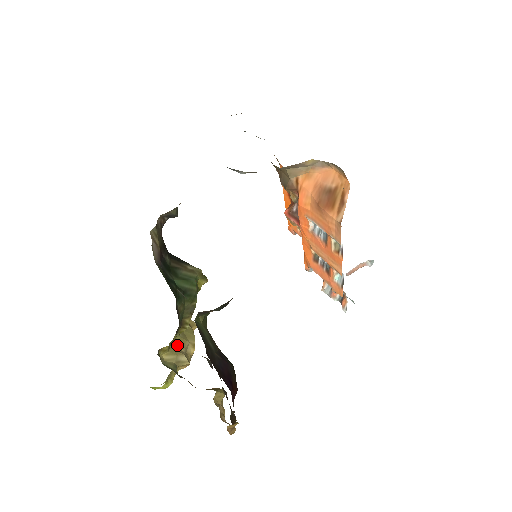
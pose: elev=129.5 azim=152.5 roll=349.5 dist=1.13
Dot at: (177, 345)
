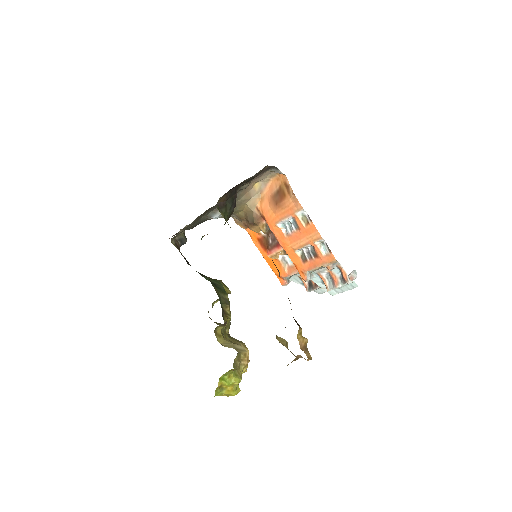
Dot at: occluded
